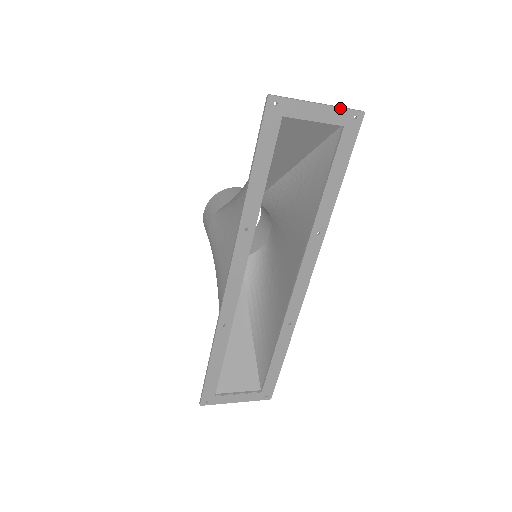
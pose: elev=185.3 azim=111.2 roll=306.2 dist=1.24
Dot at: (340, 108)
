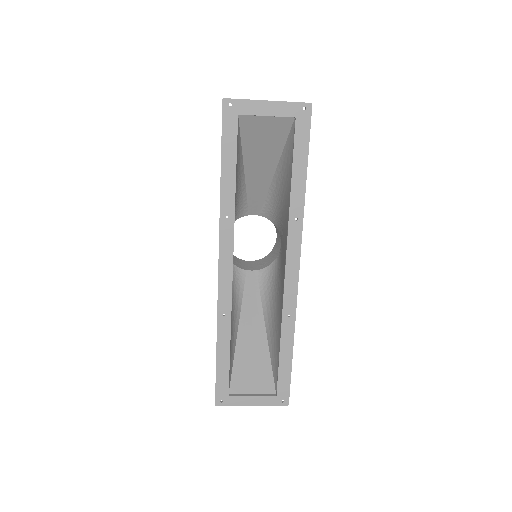
Dot at: (288, 102)
